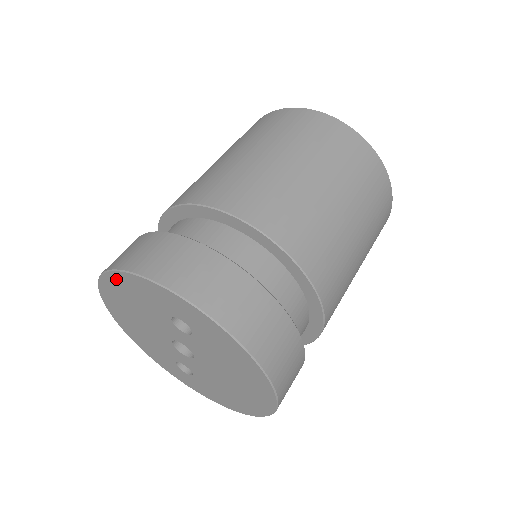
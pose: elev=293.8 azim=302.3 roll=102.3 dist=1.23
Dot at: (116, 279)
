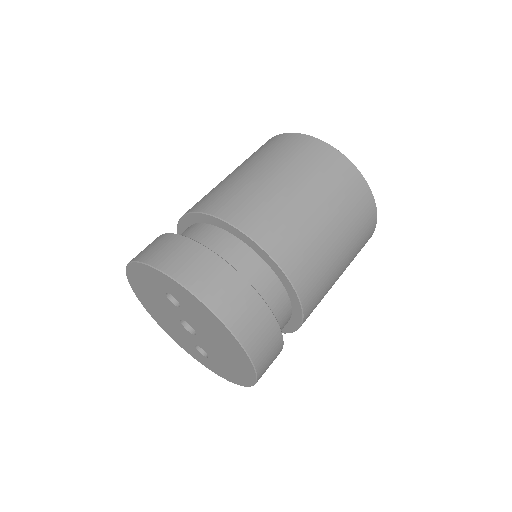
Dot at: (132, 273)
